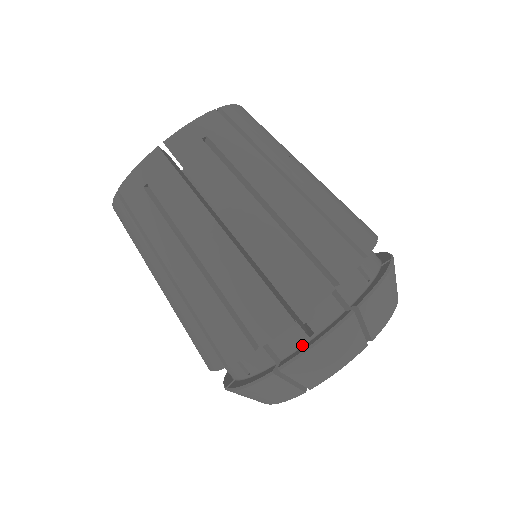
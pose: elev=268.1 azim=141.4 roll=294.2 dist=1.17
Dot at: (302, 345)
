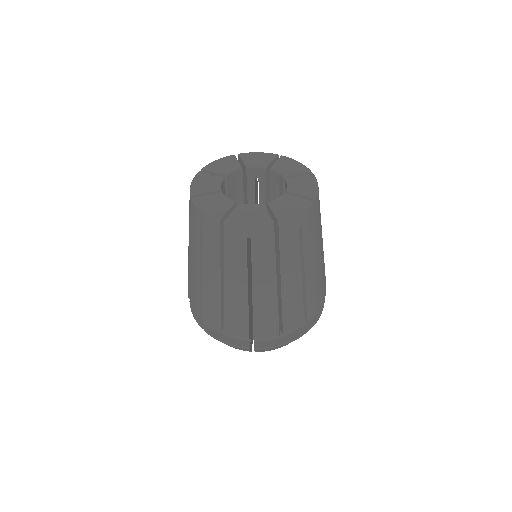
Dot at: (221, 333)
